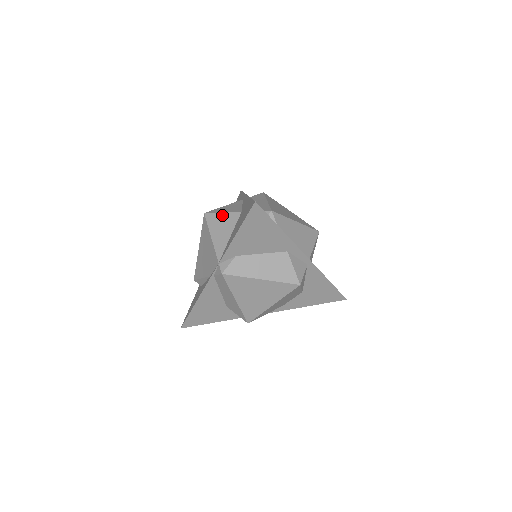
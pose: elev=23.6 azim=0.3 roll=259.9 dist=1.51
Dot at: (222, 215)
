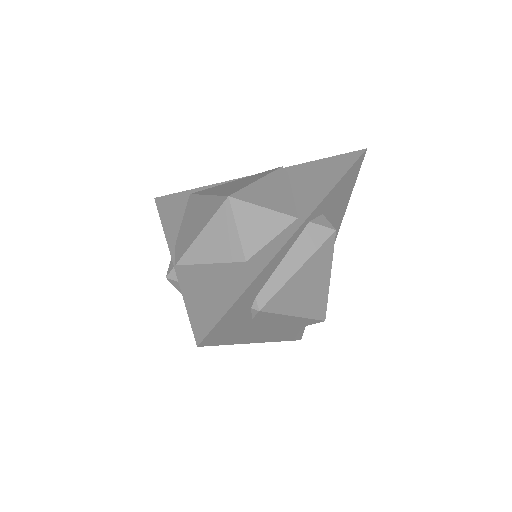
Dot at: (233, 231)
